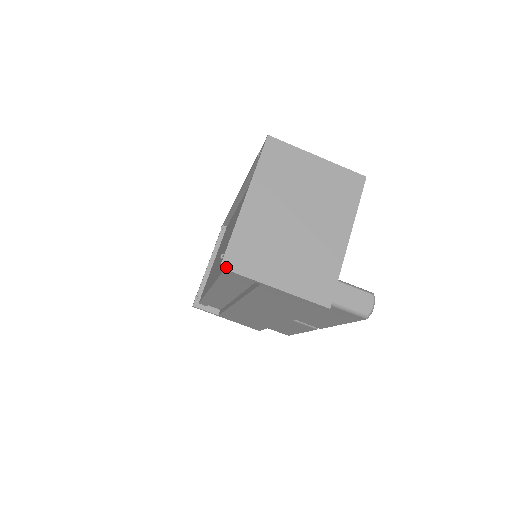
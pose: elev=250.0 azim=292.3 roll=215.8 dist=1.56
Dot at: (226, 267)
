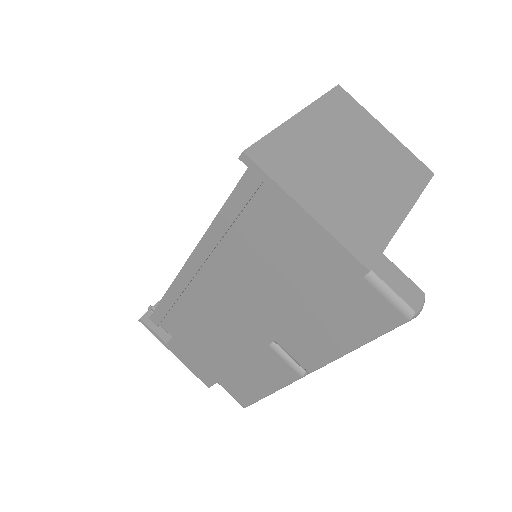
Dot at: (251, 156)
